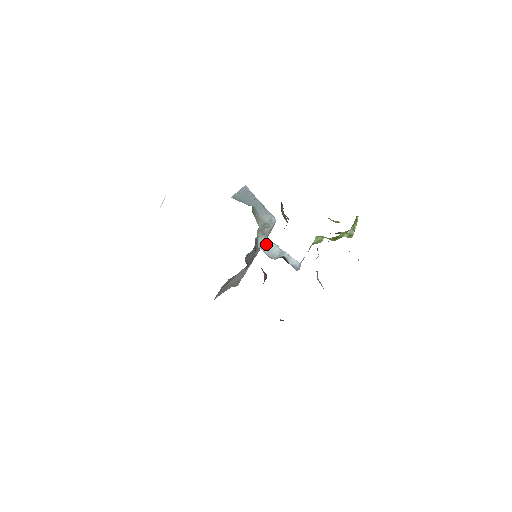
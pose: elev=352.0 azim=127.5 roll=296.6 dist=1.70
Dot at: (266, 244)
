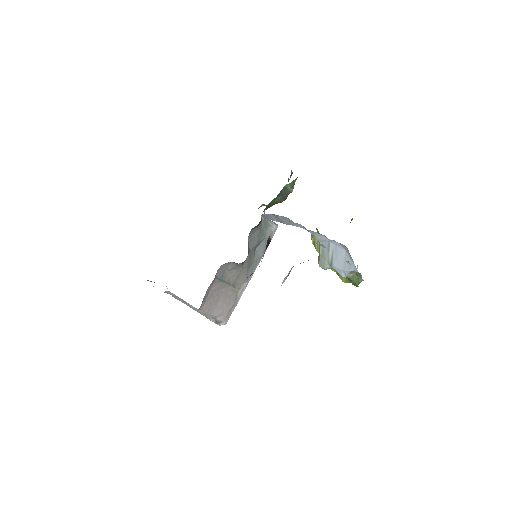
Dot at: occluded
